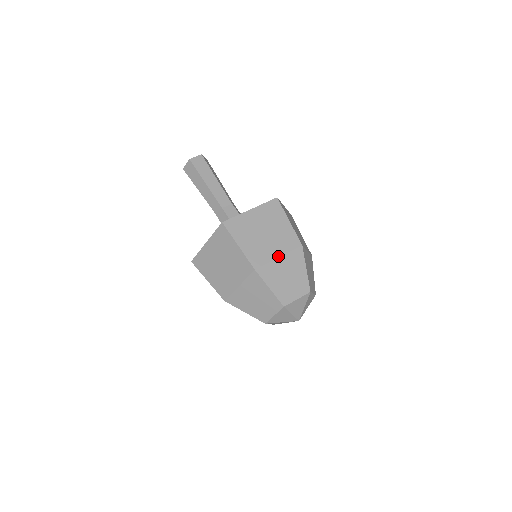
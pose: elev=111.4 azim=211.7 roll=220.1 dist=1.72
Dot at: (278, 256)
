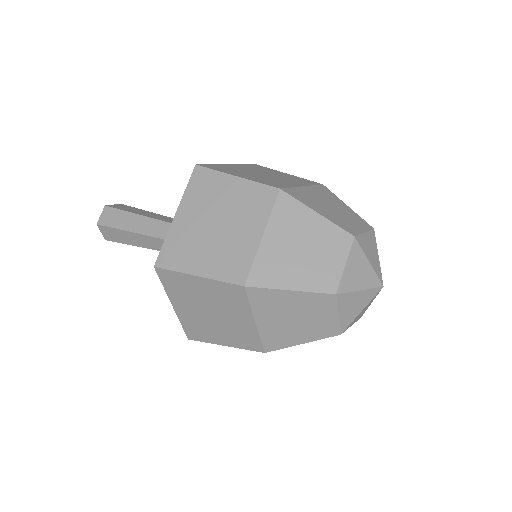
Dot at: (301, 186)
